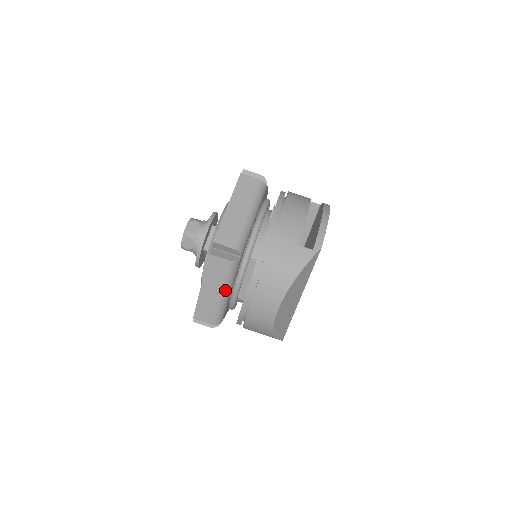
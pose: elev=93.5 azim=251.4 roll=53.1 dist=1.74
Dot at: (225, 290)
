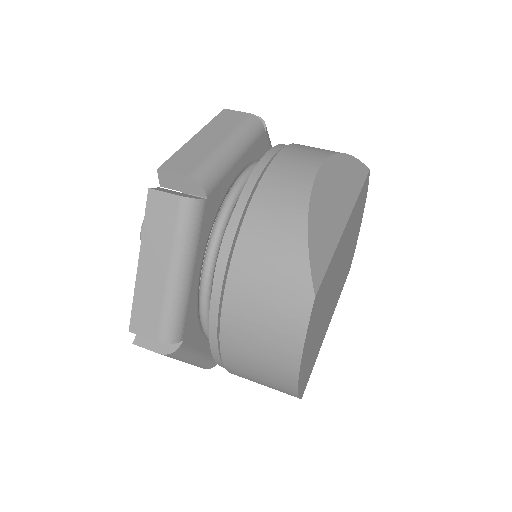
Dot at: (234, 141)
